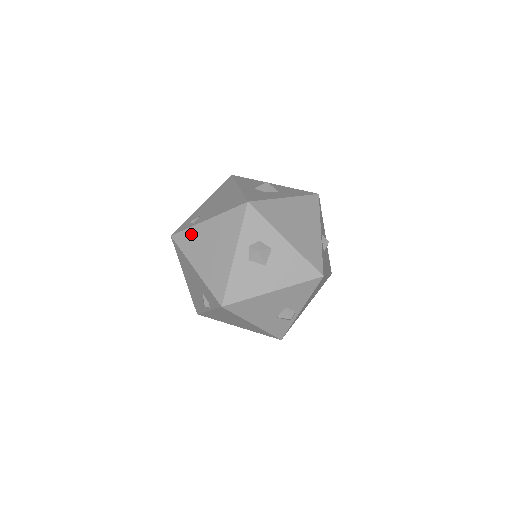
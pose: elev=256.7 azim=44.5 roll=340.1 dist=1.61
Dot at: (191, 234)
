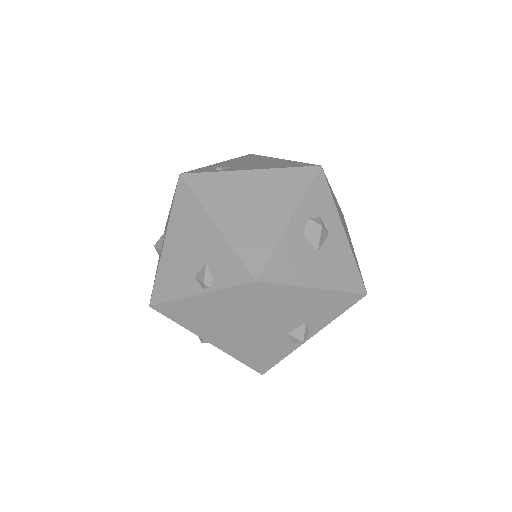
Dot at: (219, 179)
